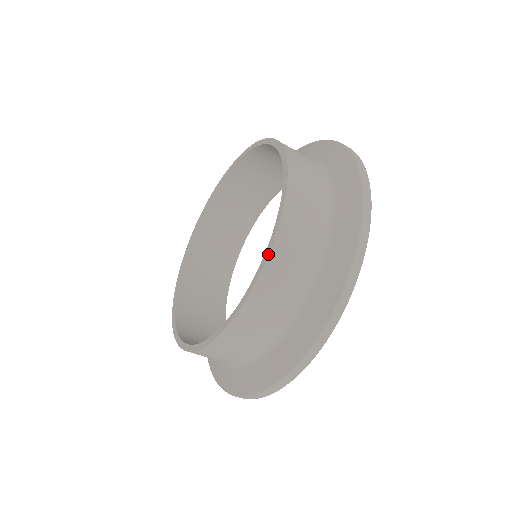
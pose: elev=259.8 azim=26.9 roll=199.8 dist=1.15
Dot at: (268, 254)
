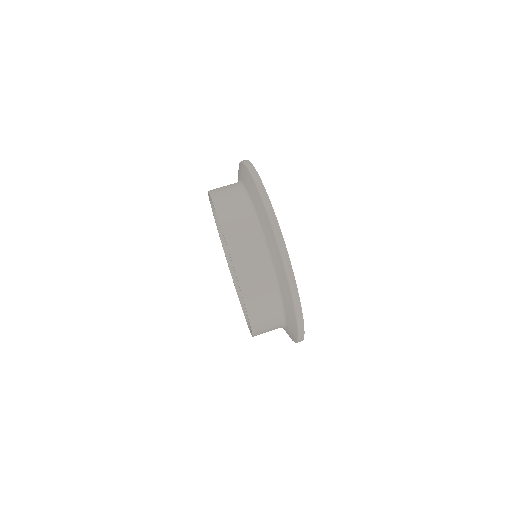
Dot at: (222, 231)
